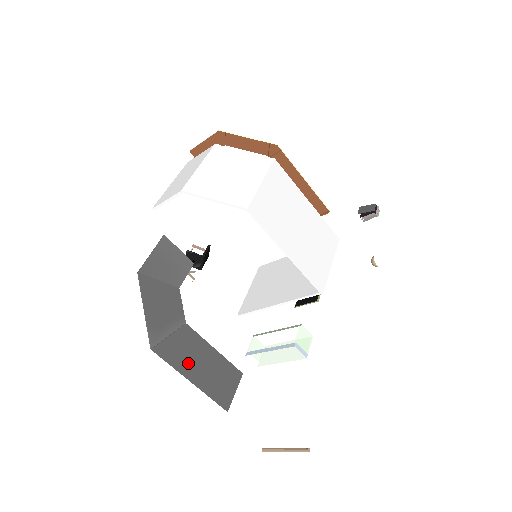
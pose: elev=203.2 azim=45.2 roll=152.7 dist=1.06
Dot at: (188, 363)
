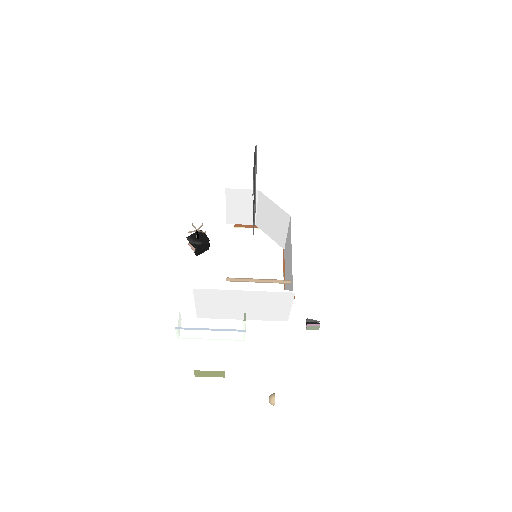
Dot at: occluded
